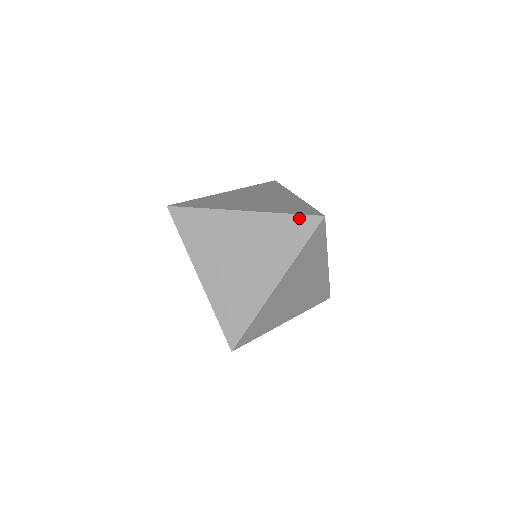
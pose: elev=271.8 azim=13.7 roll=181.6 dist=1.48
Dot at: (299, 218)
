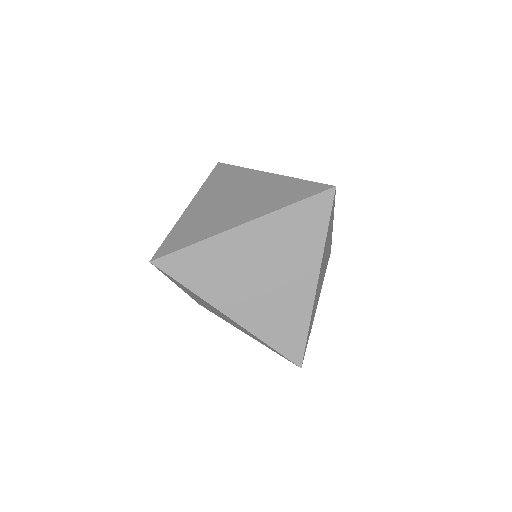
Dot at: (311, 184)
